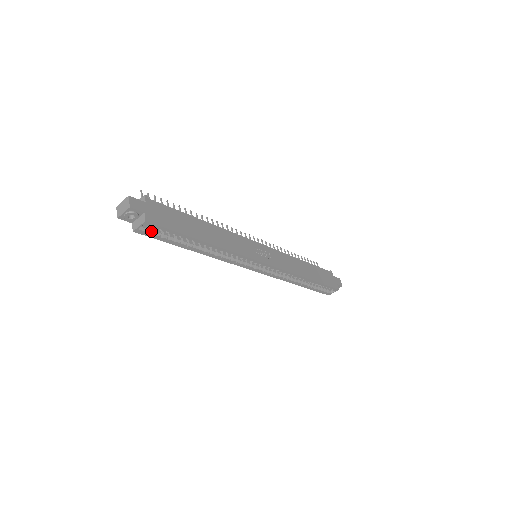
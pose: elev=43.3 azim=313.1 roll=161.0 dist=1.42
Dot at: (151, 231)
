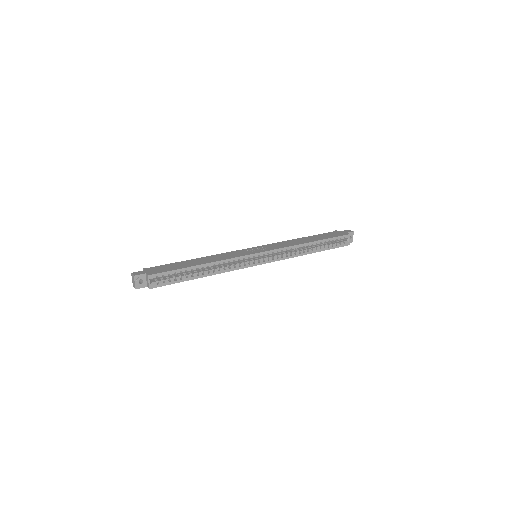
Dot at: (160, 281)
